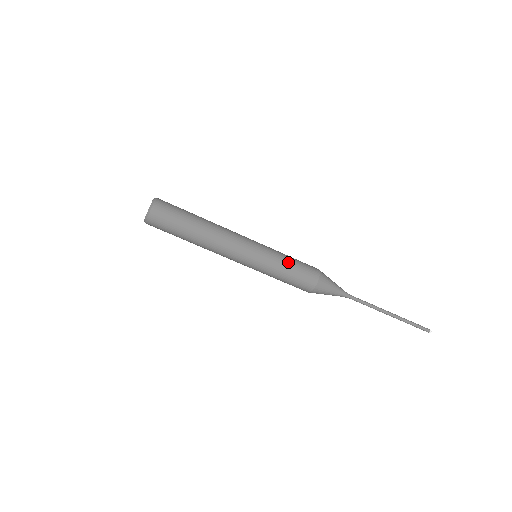
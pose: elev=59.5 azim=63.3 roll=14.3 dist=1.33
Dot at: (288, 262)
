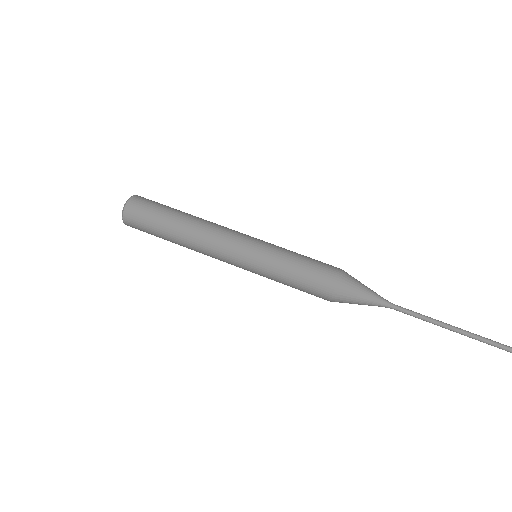
Dot at: occluded
